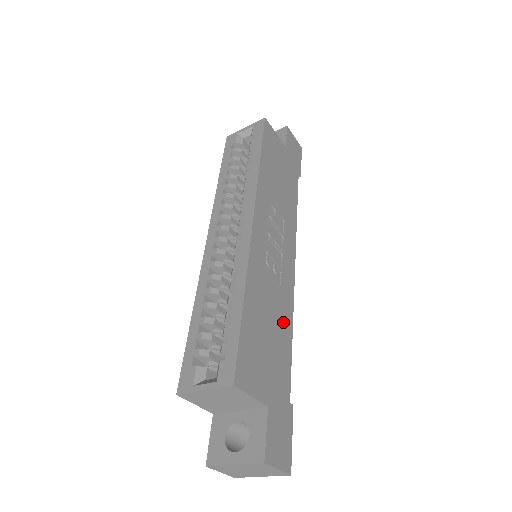
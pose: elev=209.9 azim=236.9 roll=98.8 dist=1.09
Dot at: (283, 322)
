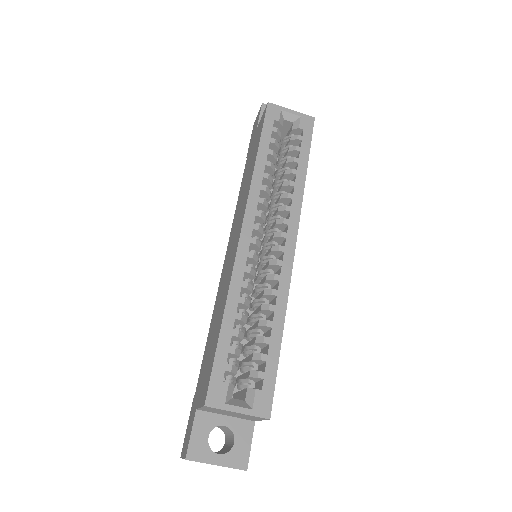
Dot at: occluded
